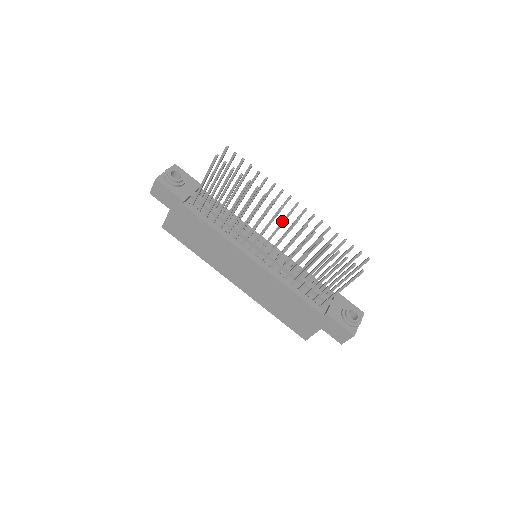
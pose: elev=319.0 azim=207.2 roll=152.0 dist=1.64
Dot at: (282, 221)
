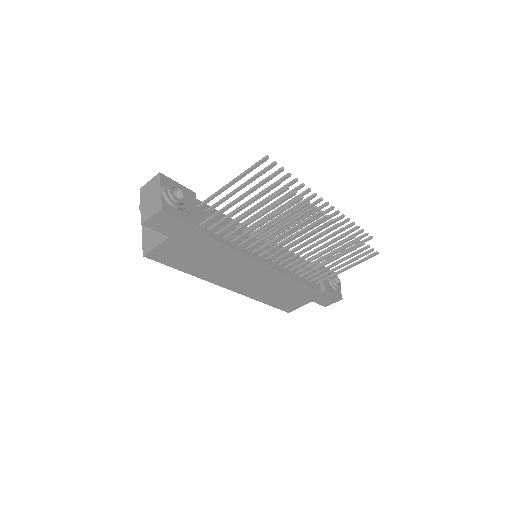
Dot at: (320, 228)
